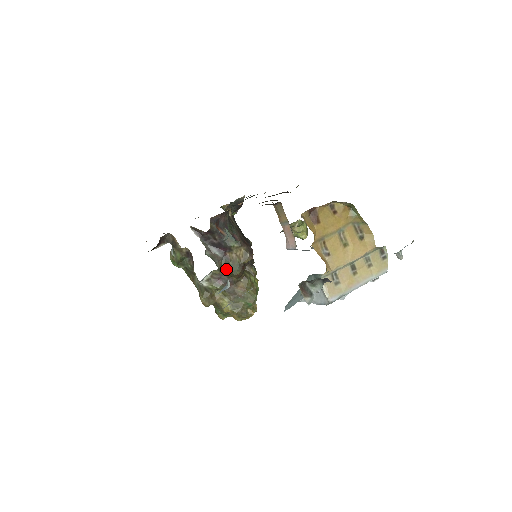
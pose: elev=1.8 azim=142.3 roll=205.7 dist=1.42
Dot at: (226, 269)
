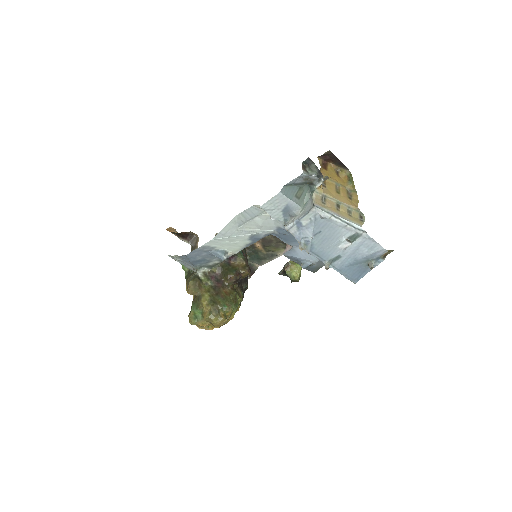
Dot at: (224, 270)
